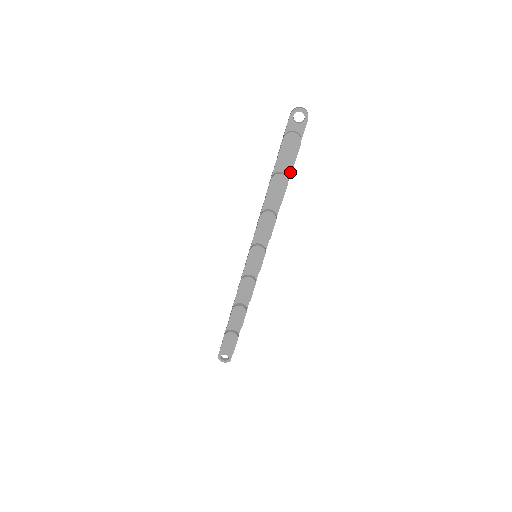
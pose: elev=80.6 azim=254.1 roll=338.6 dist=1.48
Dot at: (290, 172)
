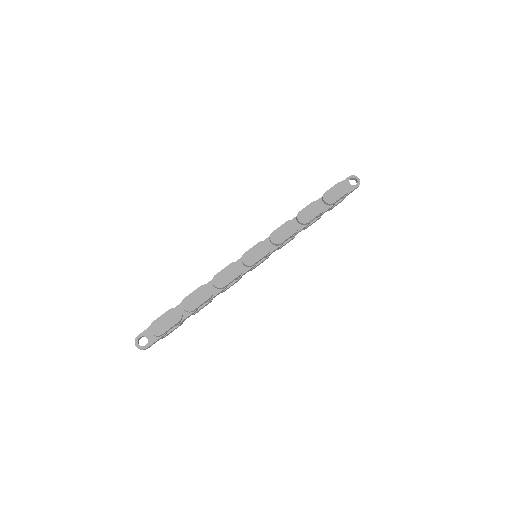
Dot at: (326, 209)
